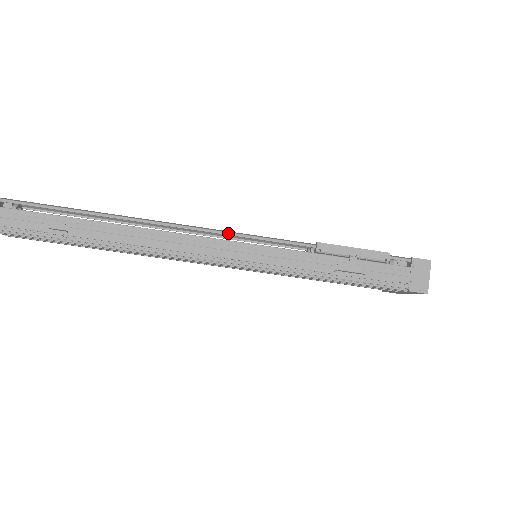
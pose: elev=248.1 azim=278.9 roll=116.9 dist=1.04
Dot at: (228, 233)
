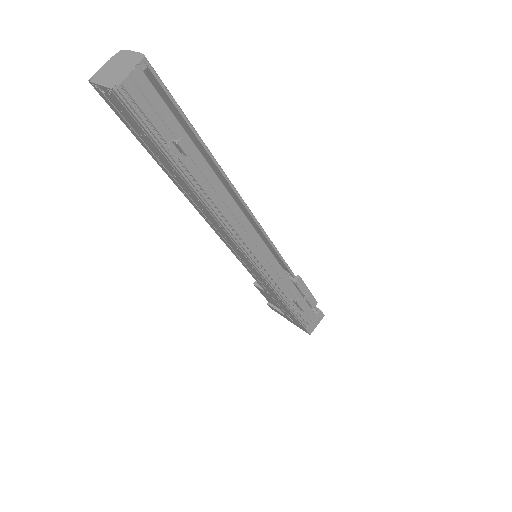
Dot at: (268, 237)
